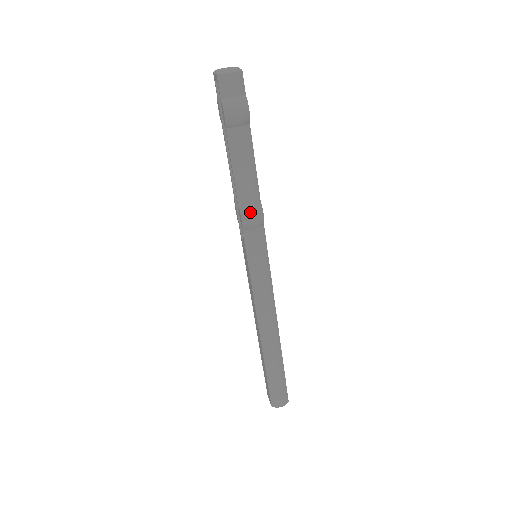
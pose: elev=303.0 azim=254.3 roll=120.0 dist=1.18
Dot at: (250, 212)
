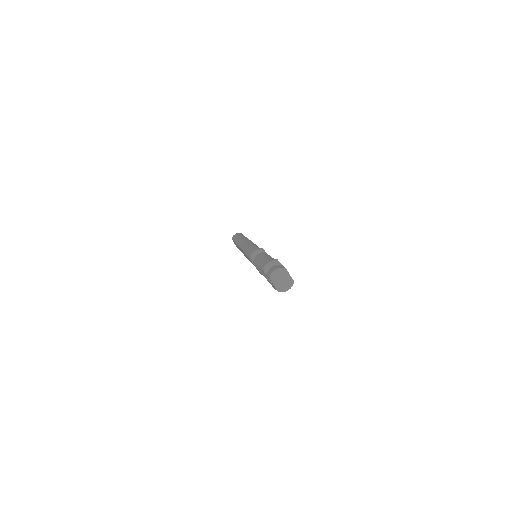
Dot at: occluded
